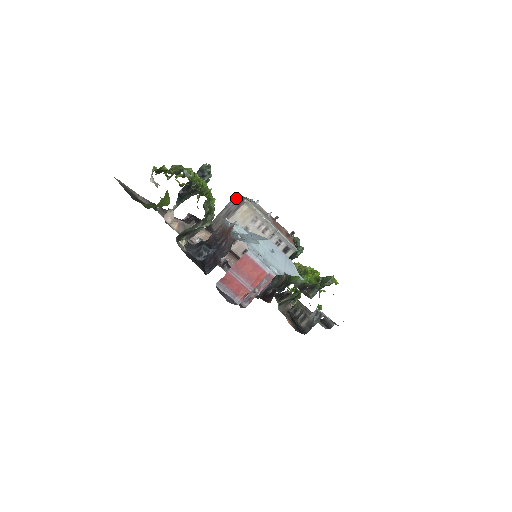
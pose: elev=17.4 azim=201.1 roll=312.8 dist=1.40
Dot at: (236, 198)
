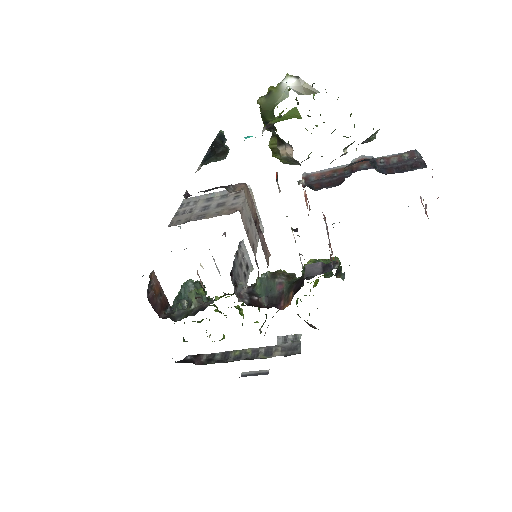
Dot at: (201, 199)
